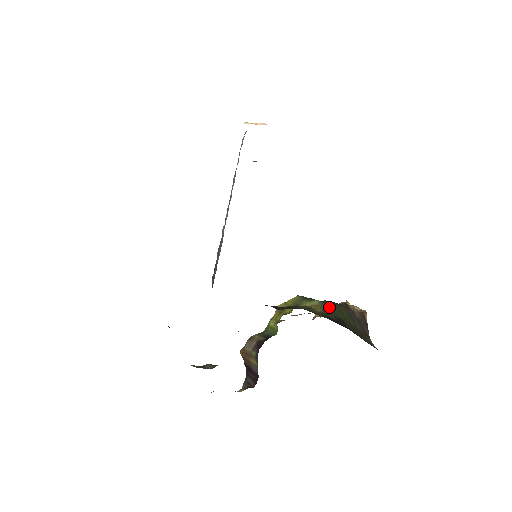
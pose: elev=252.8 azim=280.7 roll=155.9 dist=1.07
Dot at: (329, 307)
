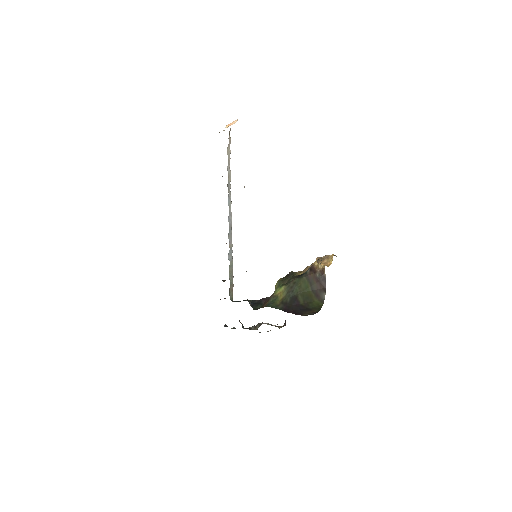
Dot at: (290, 288)
